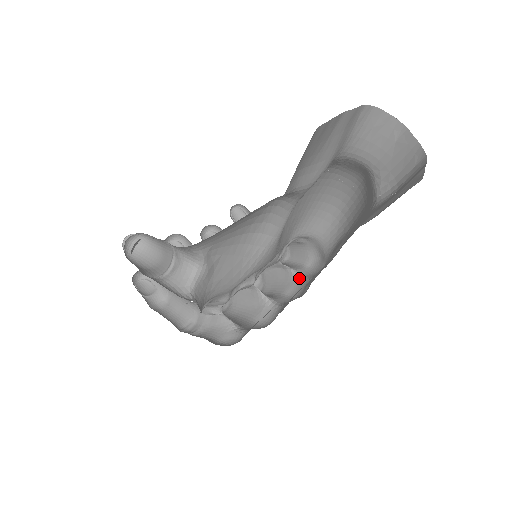
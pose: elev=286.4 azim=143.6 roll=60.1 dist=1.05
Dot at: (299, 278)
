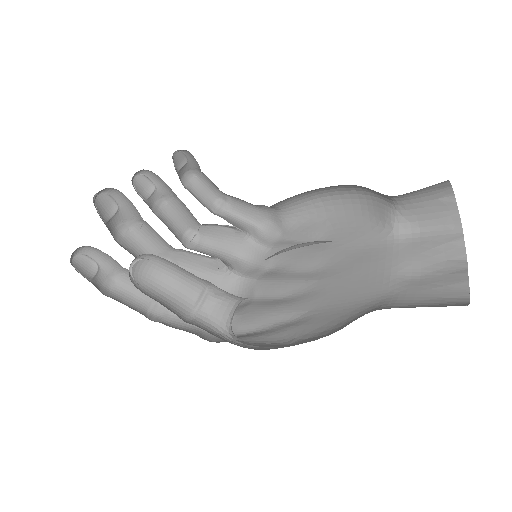
Dot at: (253, 243)
